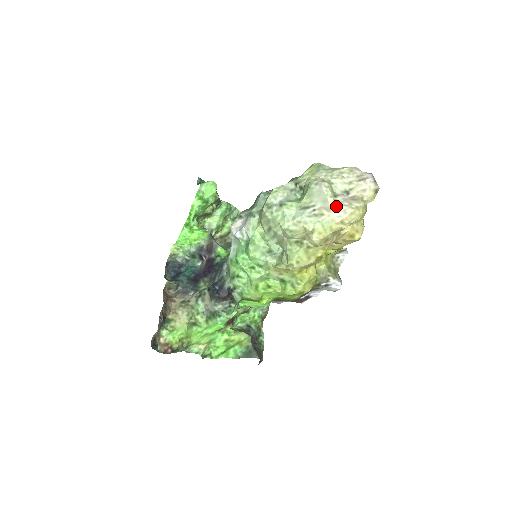
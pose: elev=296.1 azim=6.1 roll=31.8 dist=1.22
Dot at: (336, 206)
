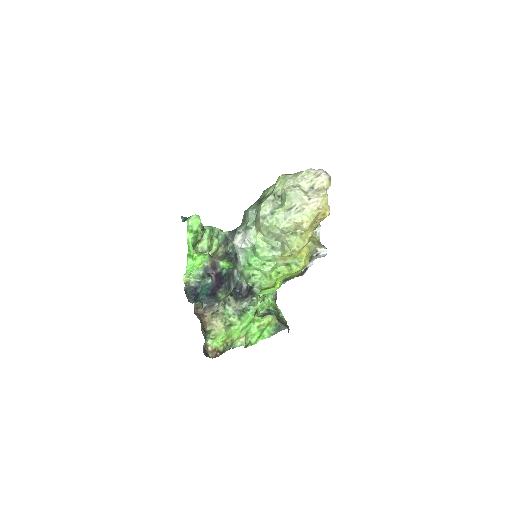
Dot at: (310, 200)
